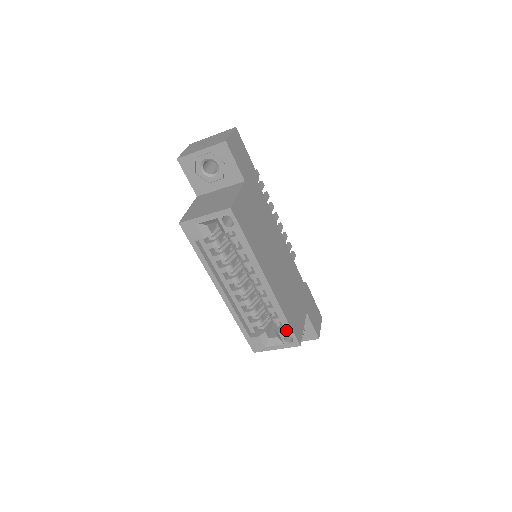
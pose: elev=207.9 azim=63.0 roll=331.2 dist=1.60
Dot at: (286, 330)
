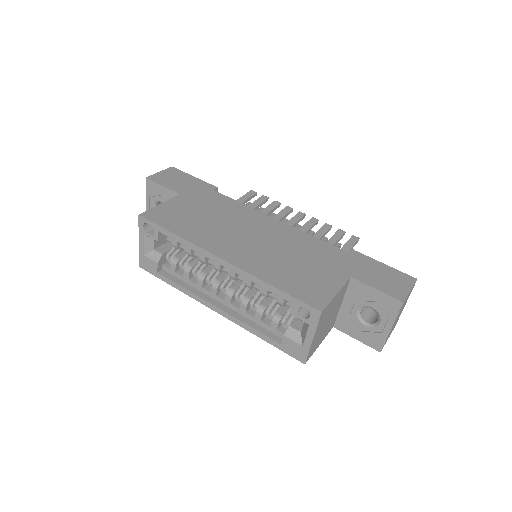
Dot at: (293, 303)
